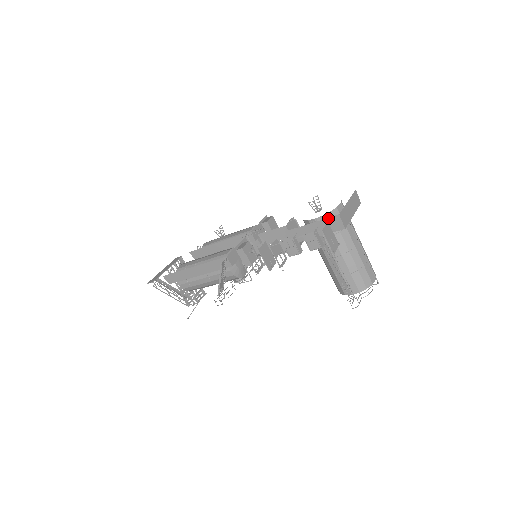
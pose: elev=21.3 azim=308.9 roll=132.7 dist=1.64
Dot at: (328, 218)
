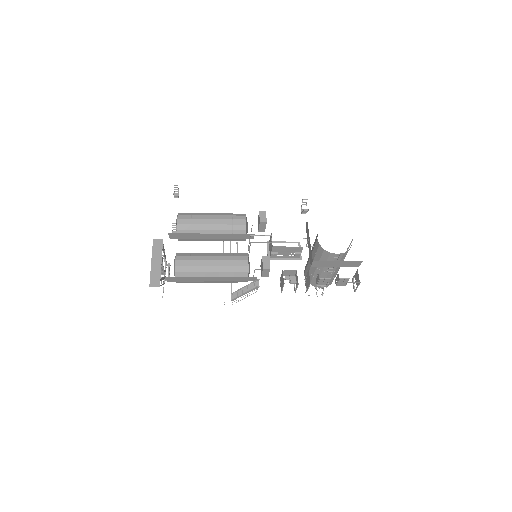
Dot at: (354, 261)
